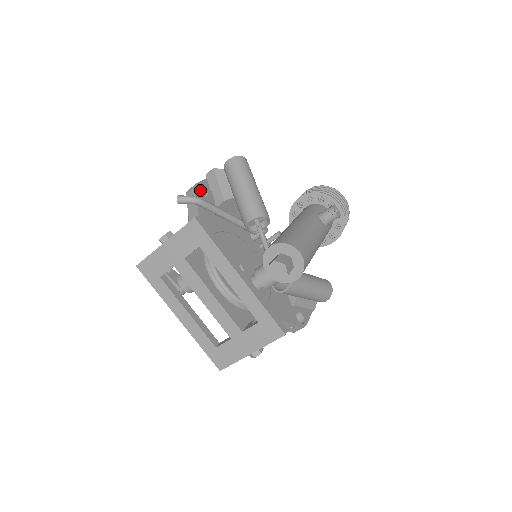
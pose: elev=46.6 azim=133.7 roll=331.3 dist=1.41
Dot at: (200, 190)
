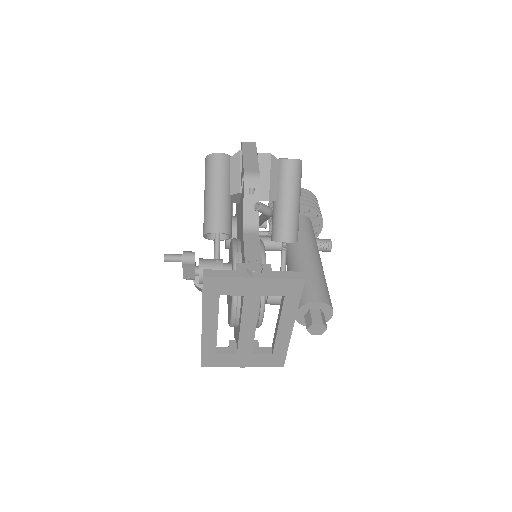
Dot at: occluded
